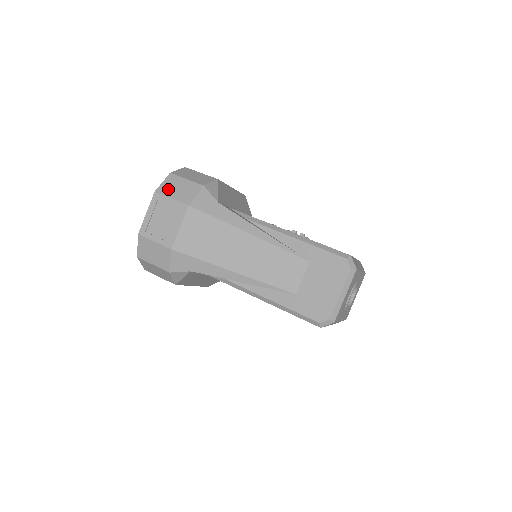
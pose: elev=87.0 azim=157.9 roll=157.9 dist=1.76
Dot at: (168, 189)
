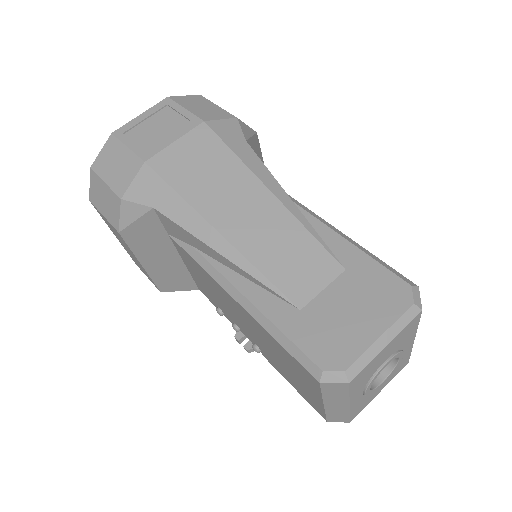
Dot at: (187, 102)
